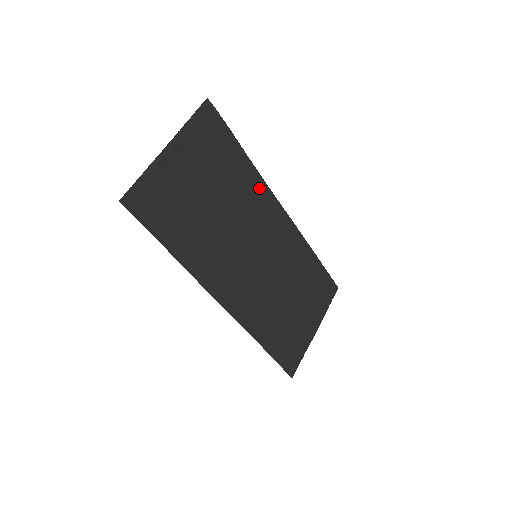
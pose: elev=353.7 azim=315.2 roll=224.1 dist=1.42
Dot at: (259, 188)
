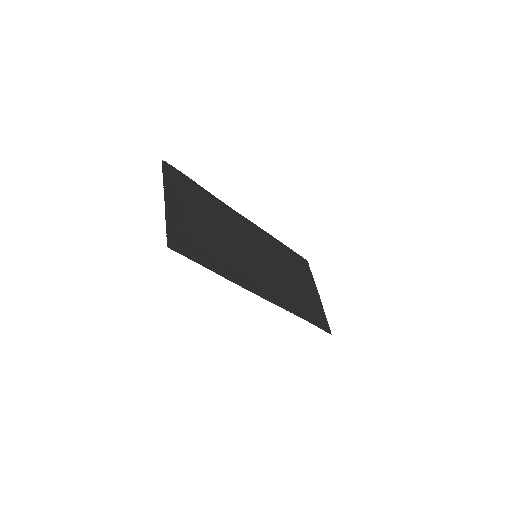
Dot at: (225, 209)
